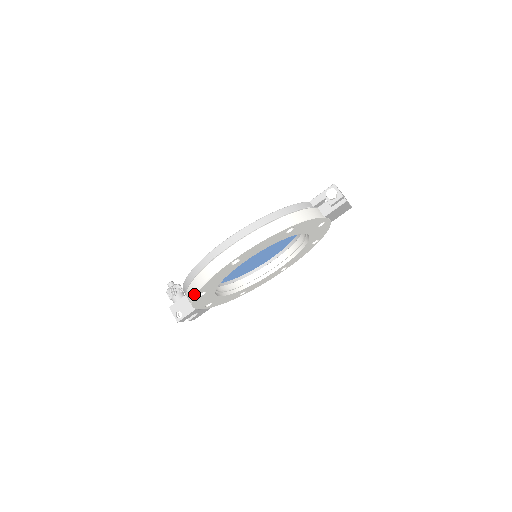
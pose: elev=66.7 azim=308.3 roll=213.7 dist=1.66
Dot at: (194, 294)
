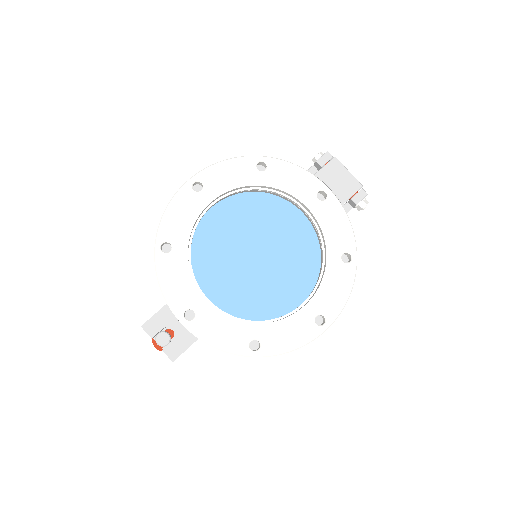
Dot at: (155, 239)
